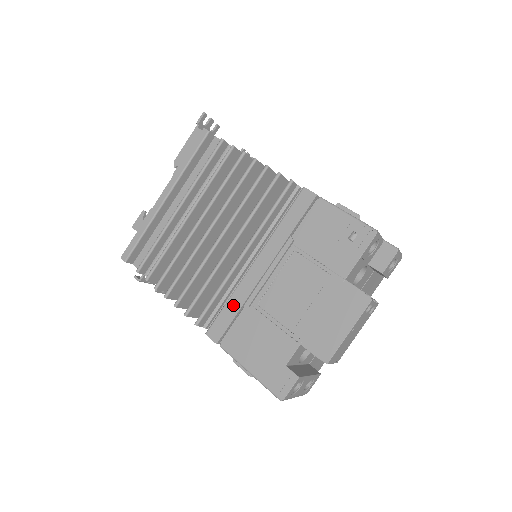
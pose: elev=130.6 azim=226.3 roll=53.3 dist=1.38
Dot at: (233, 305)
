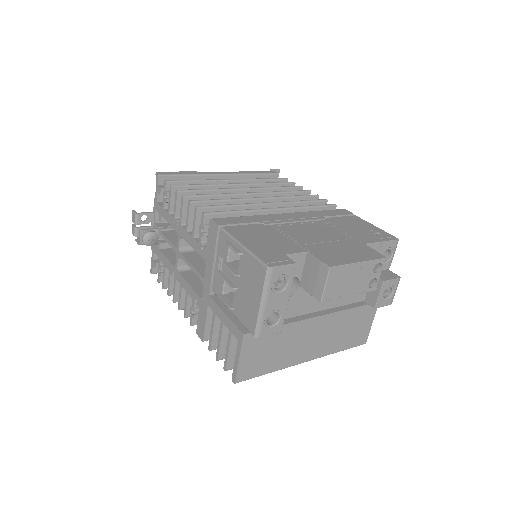
Dot at: (251, 218)
